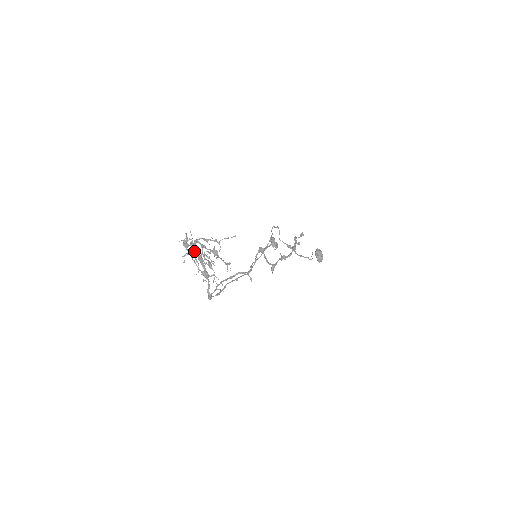
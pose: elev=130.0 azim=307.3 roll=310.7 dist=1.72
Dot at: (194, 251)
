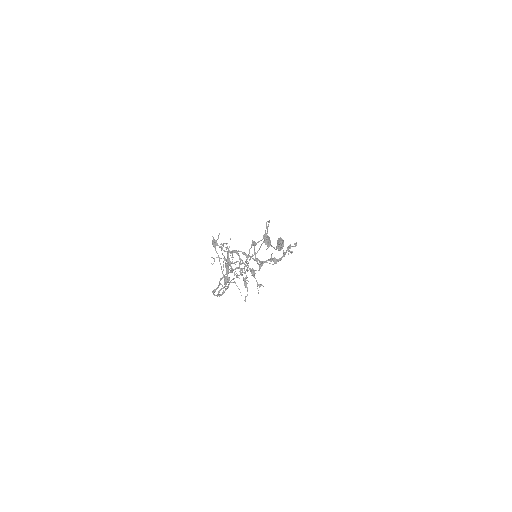
Dot at: (227, 258)
